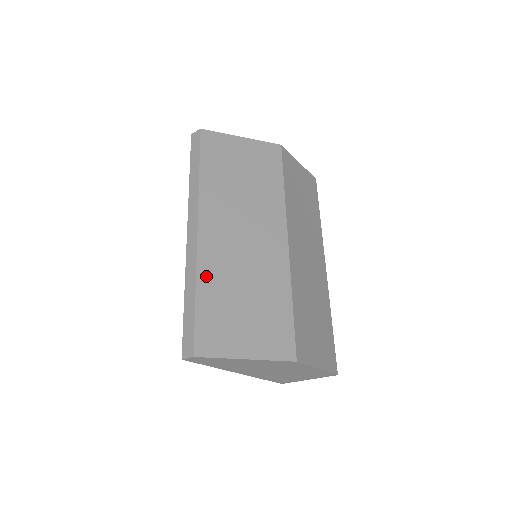
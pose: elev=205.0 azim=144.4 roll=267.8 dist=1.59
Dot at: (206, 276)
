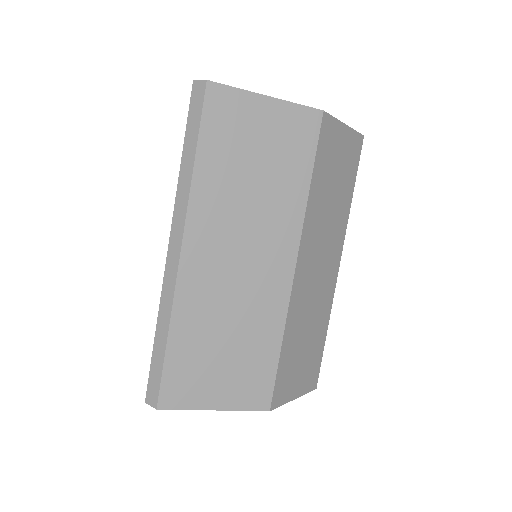
Dot at: (183, 316)
